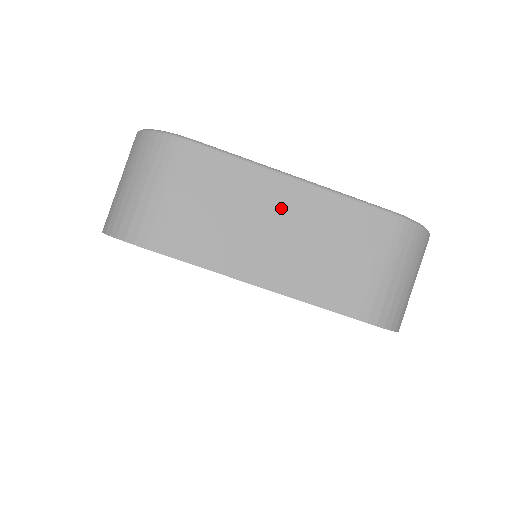
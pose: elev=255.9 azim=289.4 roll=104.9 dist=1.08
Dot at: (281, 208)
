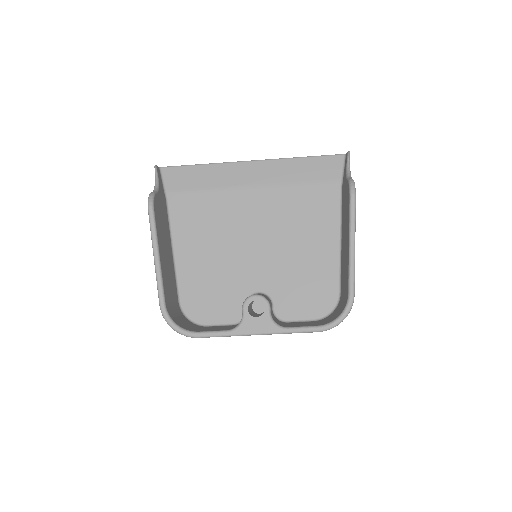
Dot at: occluded
